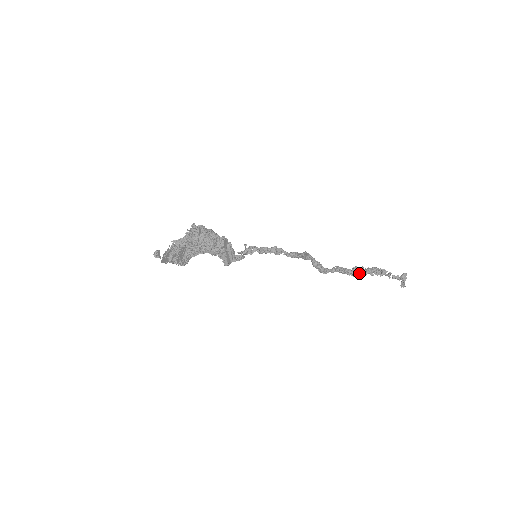
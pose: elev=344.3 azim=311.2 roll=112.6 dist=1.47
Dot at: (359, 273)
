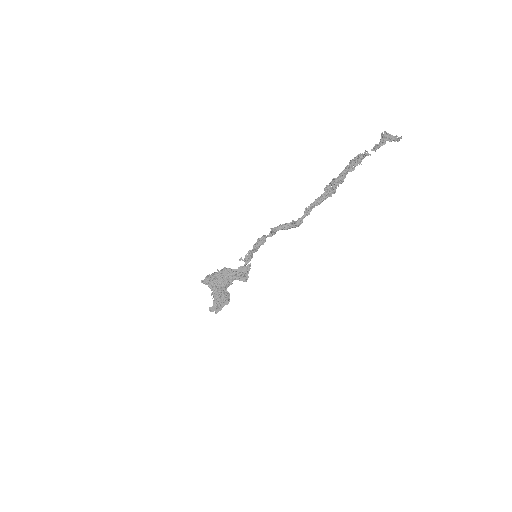
Dot at: (333, 188)
